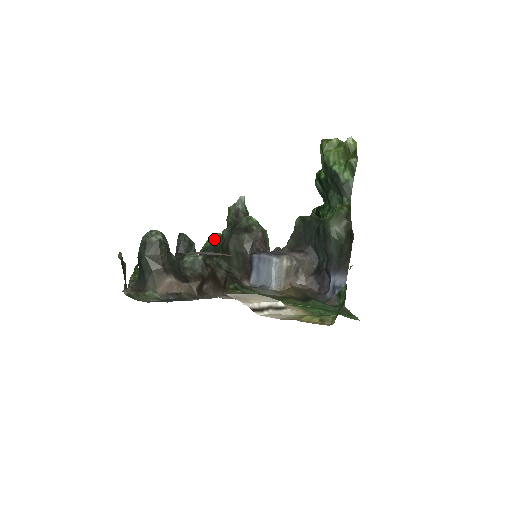
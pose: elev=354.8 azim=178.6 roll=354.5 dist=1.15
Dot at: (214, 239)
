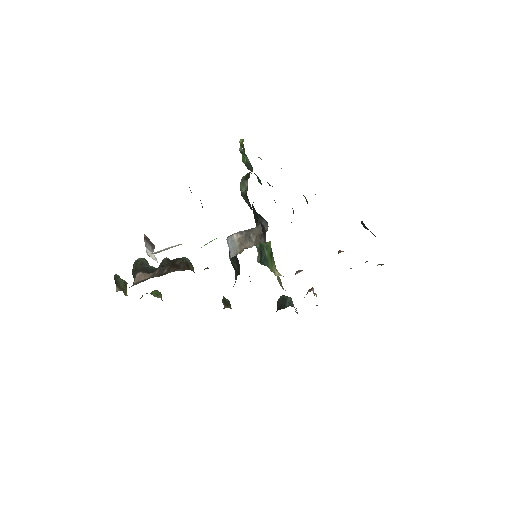
Dot at: occluded
